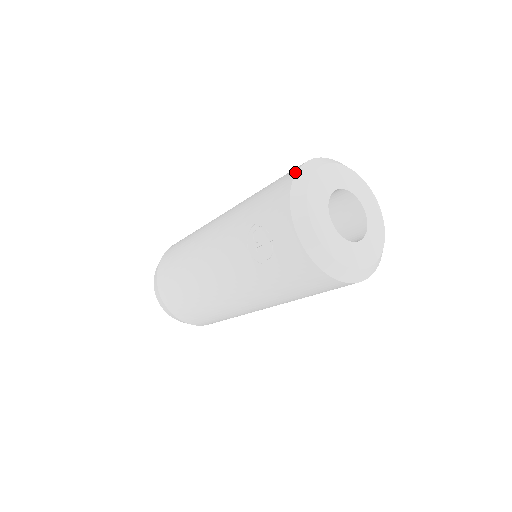
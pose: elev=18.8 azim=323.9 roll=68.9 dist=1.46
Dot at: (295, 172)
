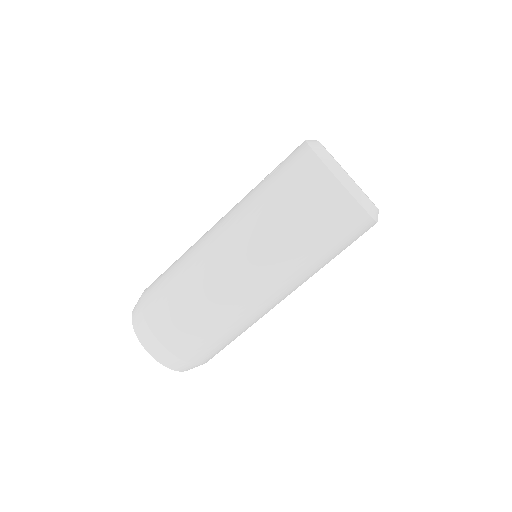
Dot at: occluded
